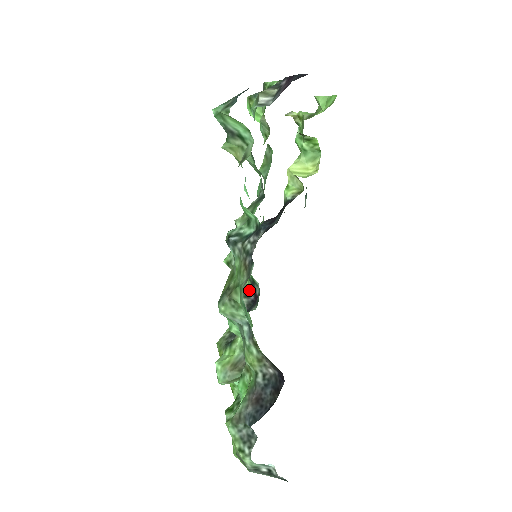
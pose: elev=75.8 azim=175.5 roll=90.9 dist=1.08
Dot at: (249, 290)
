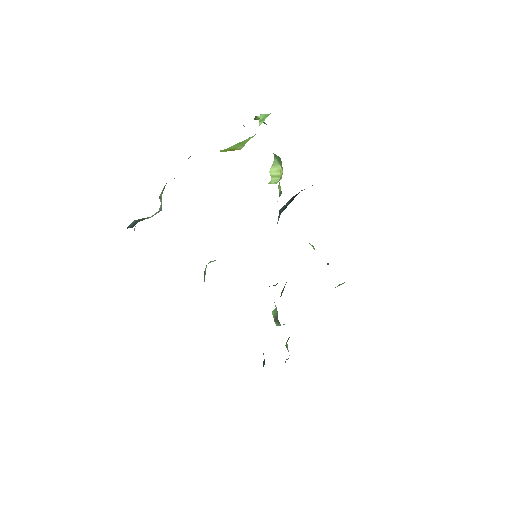
Dot at: occluded
